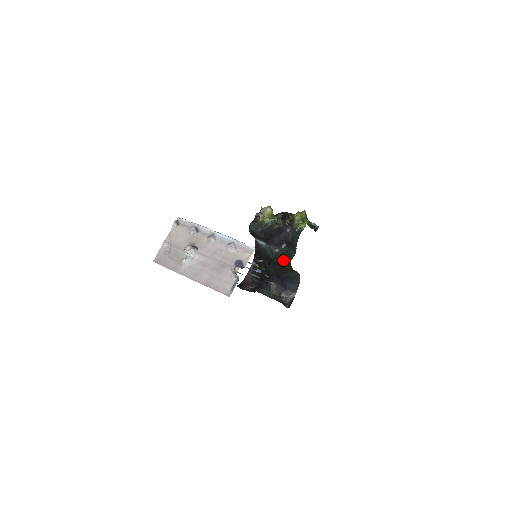
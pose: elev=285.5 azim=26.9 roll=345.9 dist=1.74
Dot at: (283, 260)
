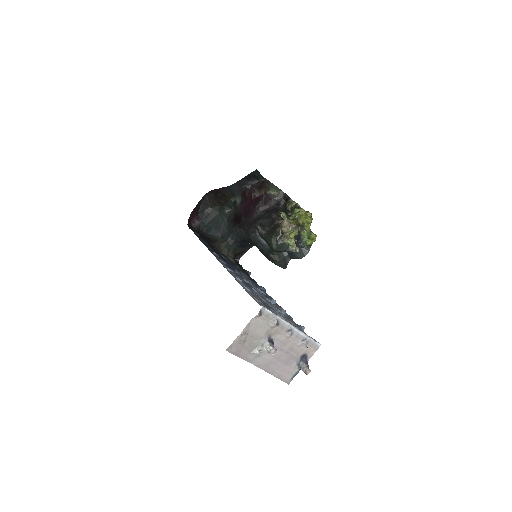
Dot at: (278, 263)
